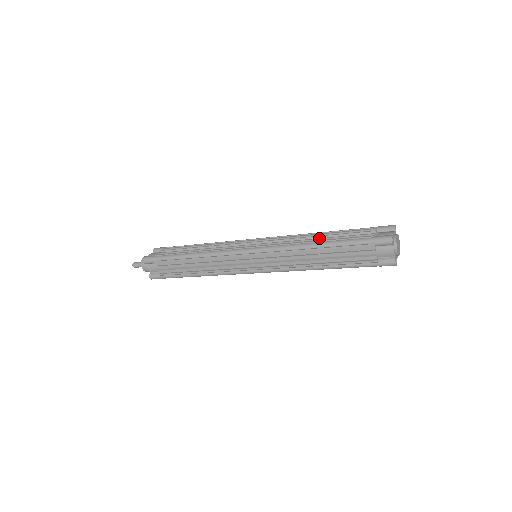
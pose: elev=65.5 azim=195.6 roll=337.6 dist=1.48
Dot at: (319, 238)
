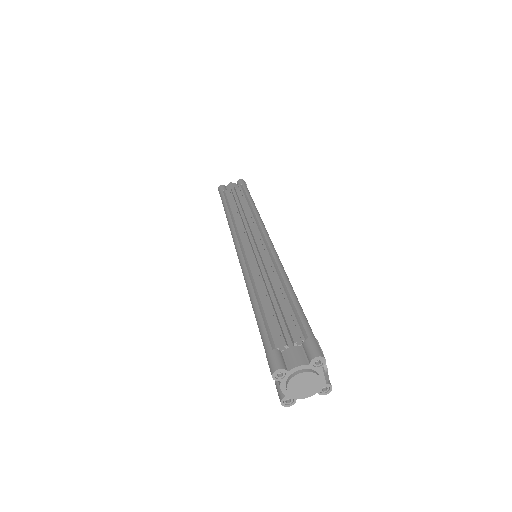
Dot at: (267, 292)
